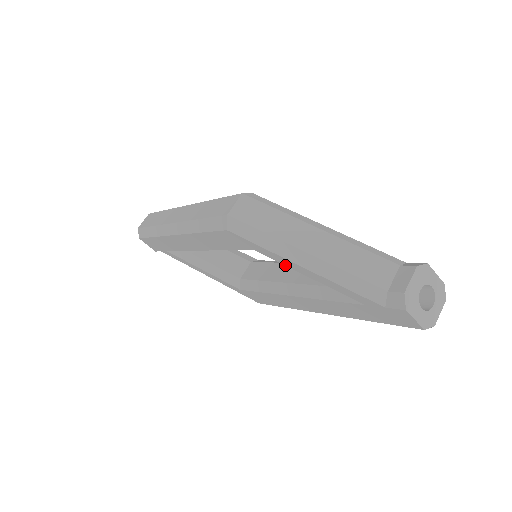
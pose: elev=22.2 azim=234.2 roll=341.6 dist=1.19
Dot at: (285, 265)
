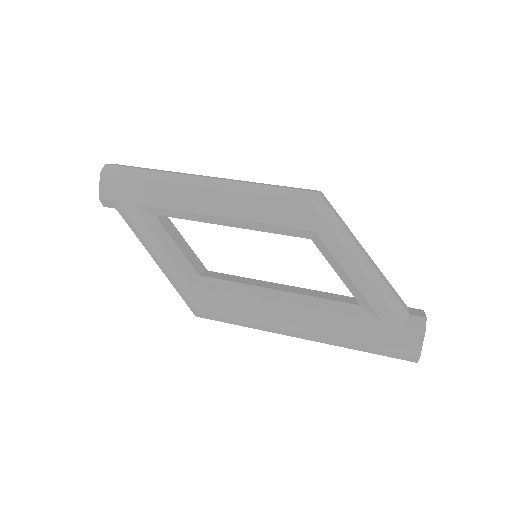
Dot at: (336, 258)
